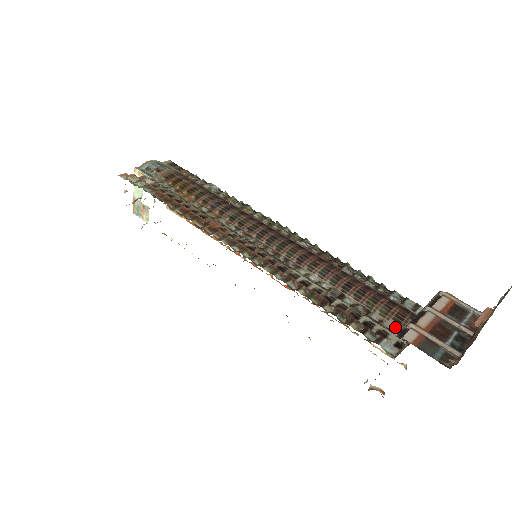
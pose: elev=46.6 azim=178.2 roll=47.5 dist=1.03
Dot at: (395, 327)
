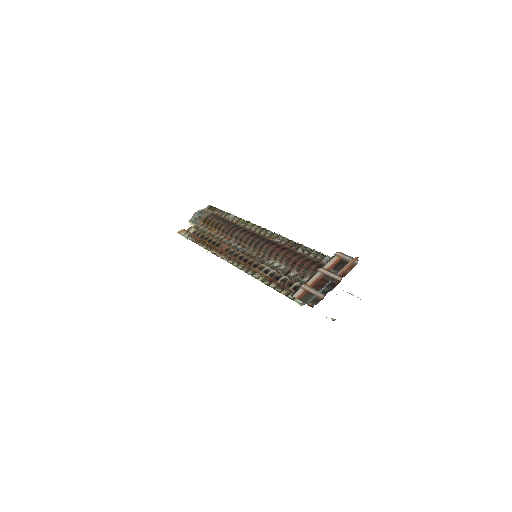
Dot at: occluded
